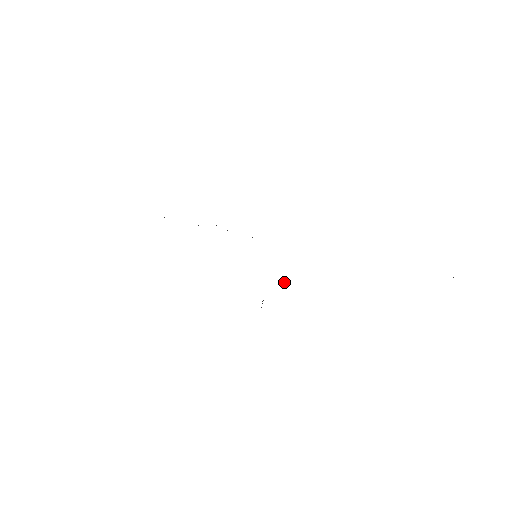
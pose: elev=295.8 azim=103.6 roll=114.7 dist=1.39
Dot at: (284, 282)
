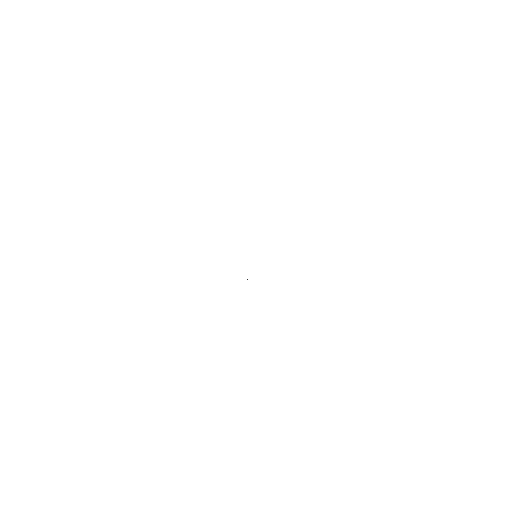
Dot at: occluded
